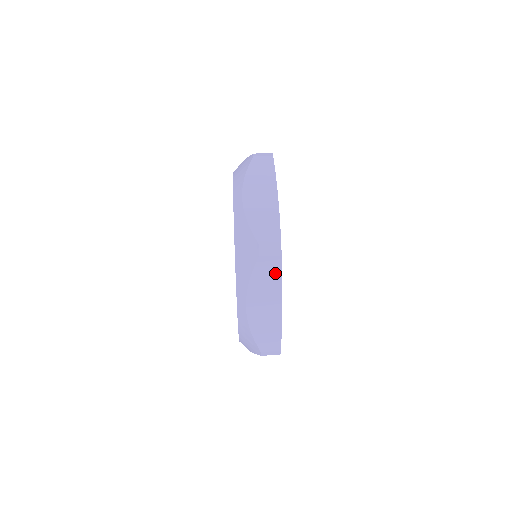
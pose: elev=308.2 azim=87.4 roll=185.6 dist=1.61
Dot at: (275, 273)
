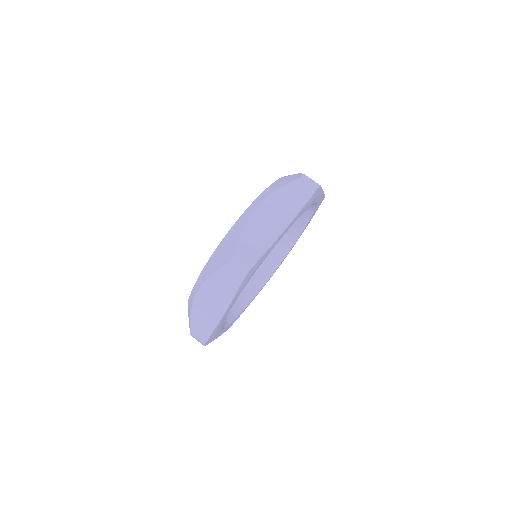
Dot at: (232, 286)
